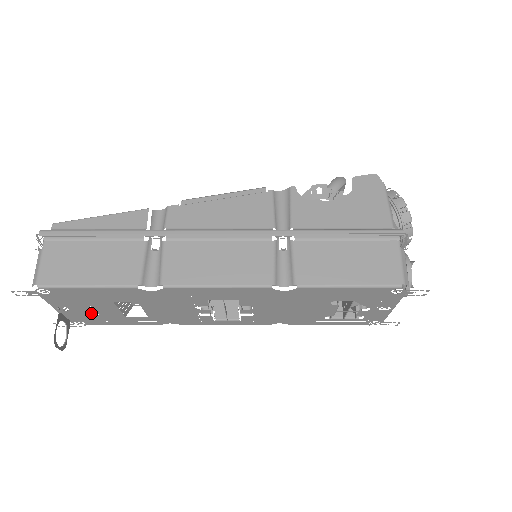
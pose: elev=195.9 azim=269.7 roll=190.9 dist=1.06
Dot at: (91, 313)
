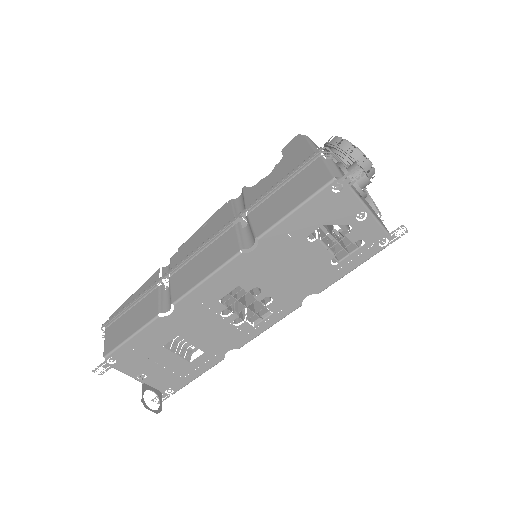
Dot at: (164, 371)
